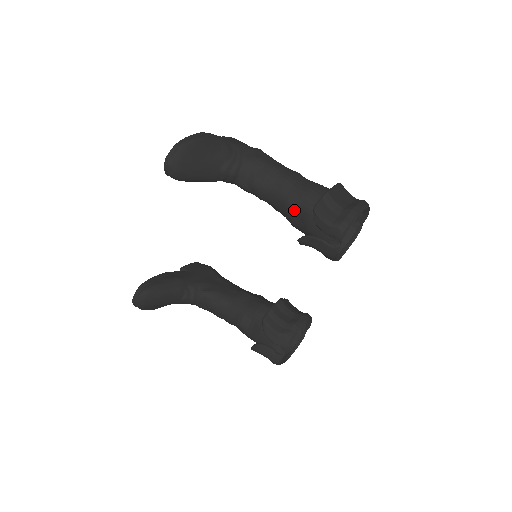
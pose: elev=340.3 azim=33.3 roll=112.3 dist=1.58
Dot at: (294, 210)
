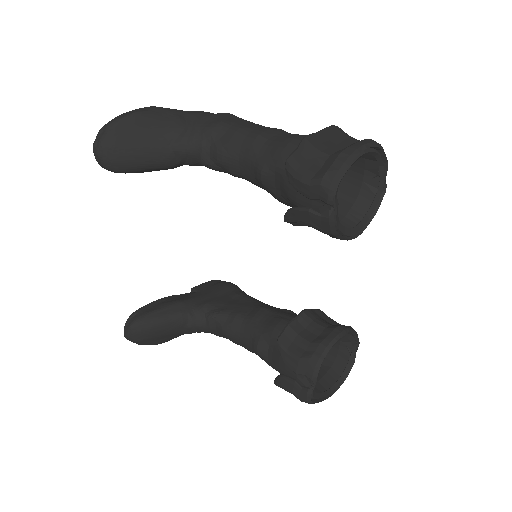
Dot at: (269, 177)
